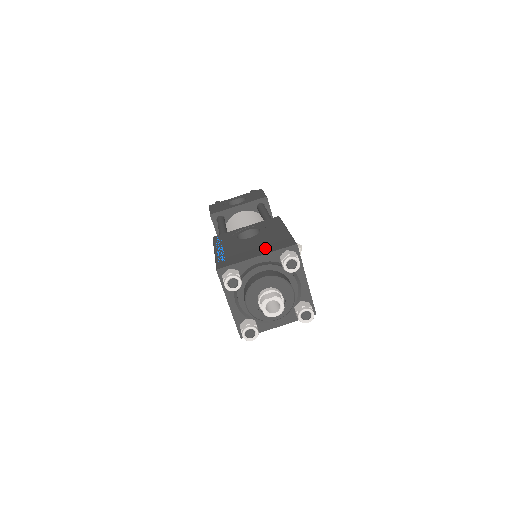
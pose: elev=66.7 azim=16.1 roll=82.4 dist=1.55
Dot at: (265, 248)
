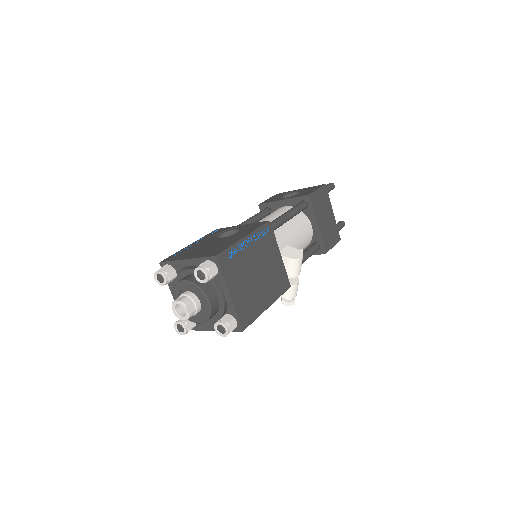
Dot at: (202, 252)
